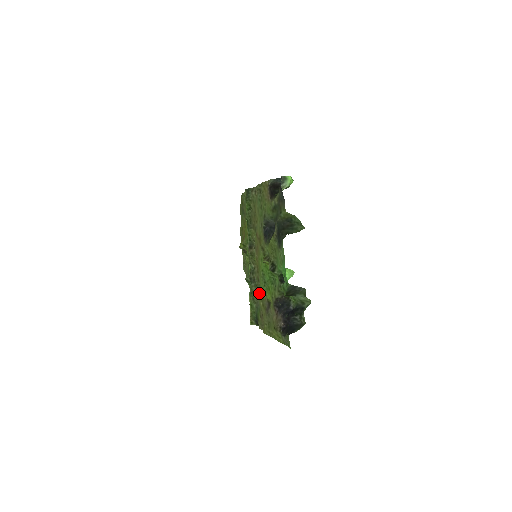
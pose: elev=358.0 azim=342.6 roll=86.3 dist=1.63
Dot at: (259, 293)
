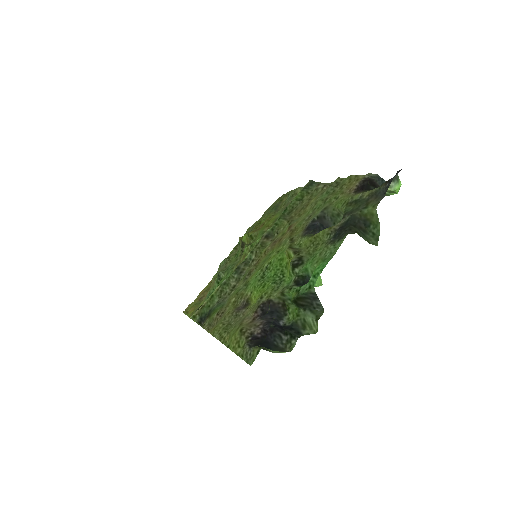
Dot at: (238, 288)
